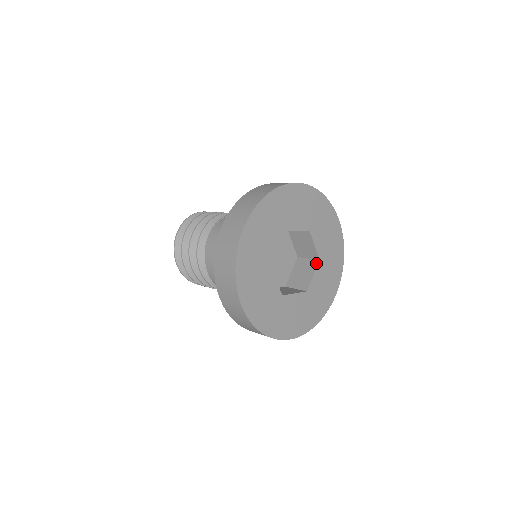
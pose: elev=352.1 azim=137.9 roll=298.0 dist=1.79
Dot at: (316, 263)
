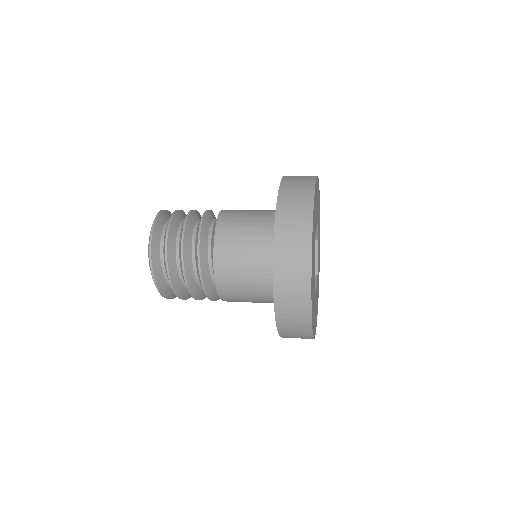
Dot at: (315, 276)
